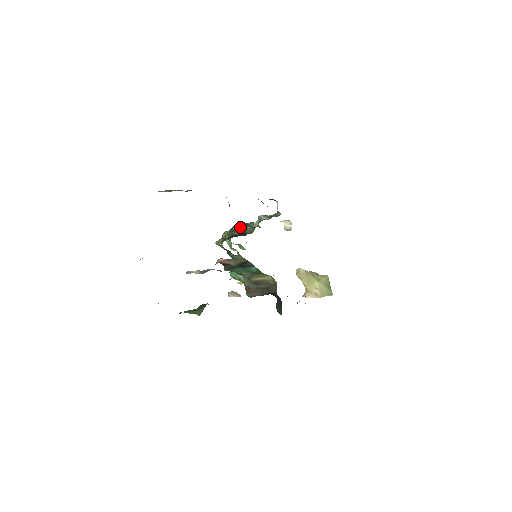
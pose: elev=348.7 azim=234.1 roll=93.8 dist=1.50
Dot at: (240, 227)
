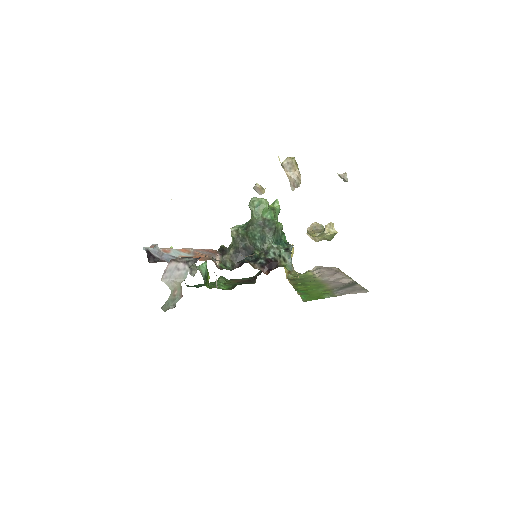
Dot at: (254, 239)
